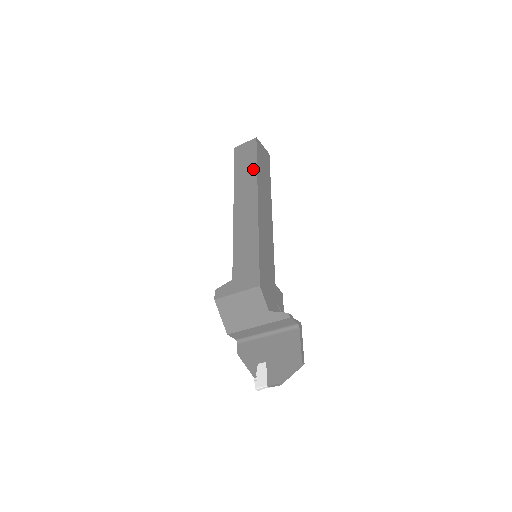
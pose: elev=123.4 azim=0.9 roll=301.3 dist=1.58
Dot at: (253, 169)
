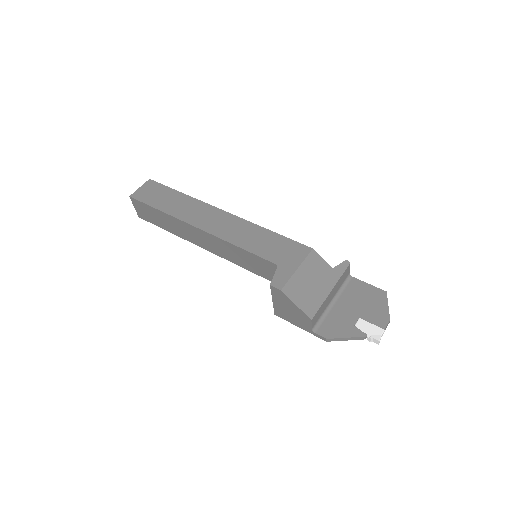
Dot at: (181, 196)
